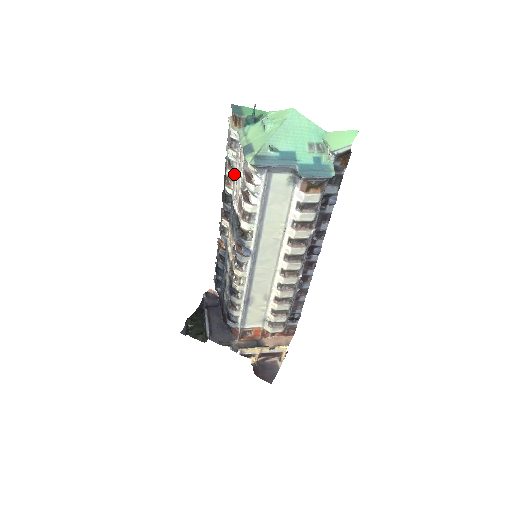
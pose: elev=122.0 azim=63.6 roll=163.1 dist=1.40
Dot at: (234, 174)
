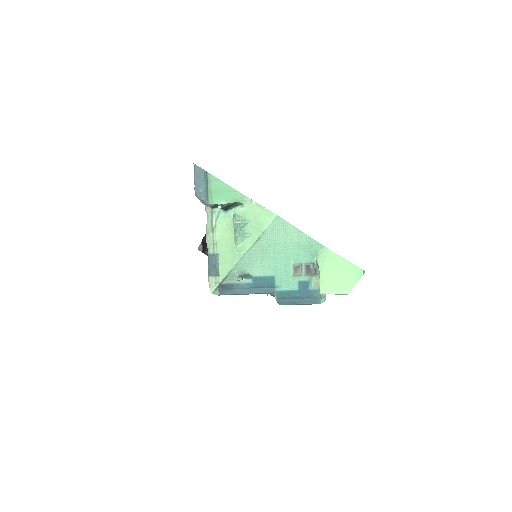
Dot at: occluded
